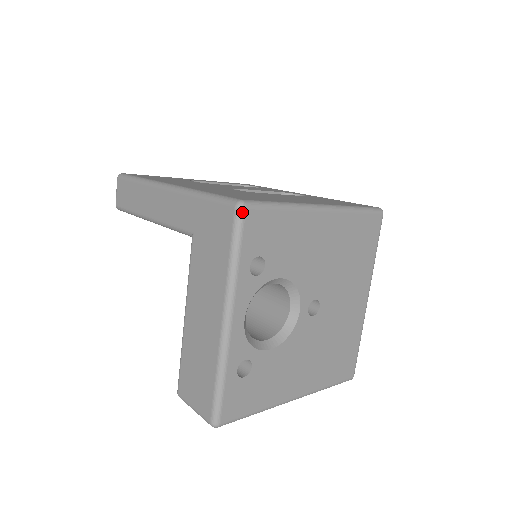
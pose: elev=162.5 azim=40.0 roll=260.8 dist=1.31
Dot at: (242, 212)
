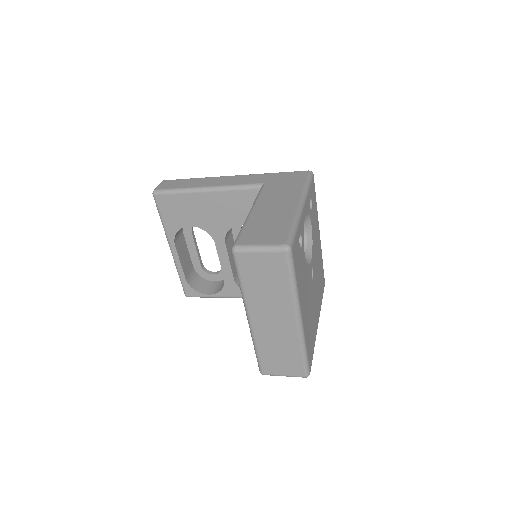
Dot at: (313, 174)
